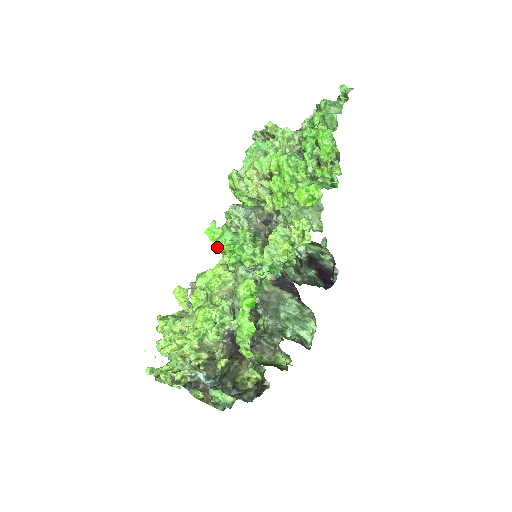
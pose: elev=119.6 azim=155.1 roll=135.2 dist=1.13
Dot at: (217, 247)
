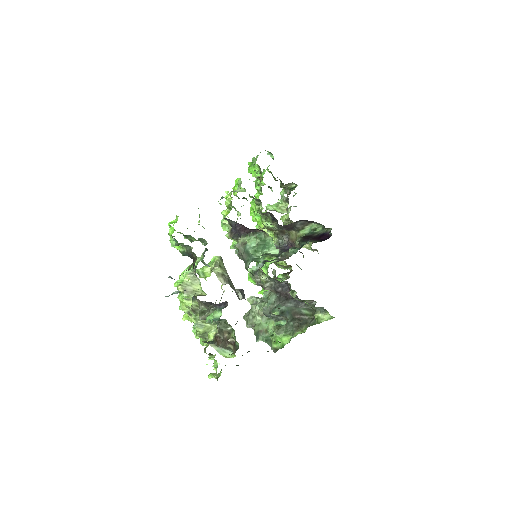
Dot at: occluded
